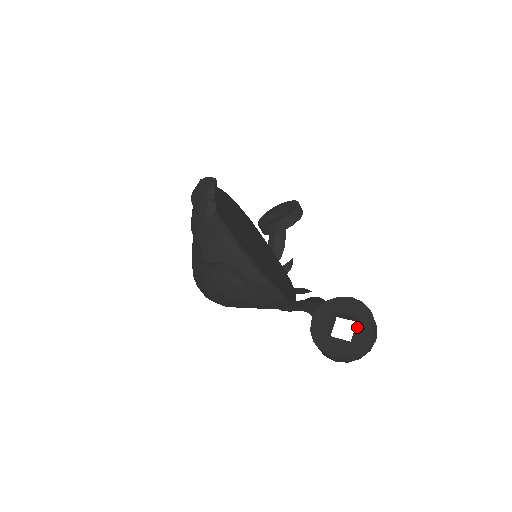
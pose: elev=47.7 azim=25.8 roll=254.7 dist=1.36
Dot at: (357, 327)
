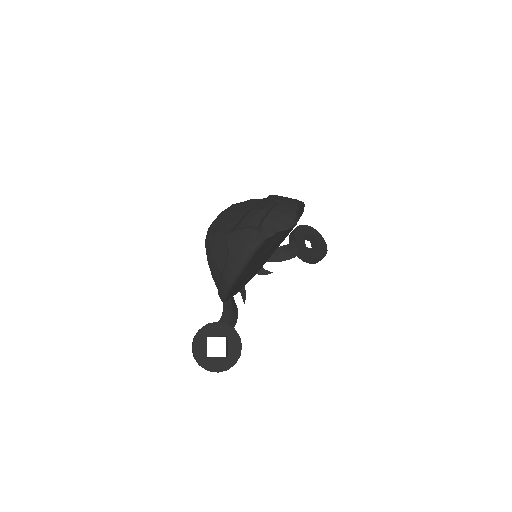
Dot at: (220, 358)
